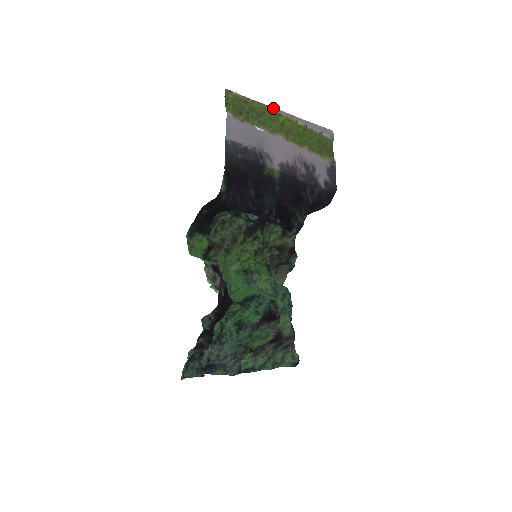
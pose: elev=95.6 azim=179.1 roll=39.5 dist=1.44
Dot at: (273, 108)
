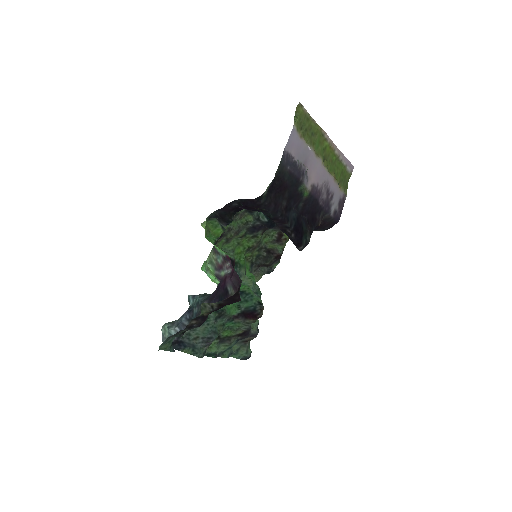
Dot at: (324, 132)
